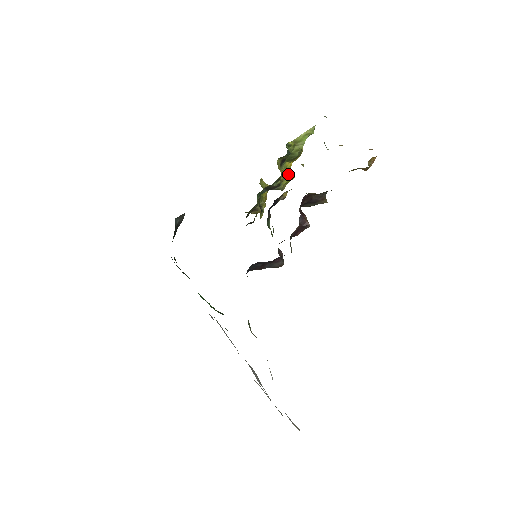
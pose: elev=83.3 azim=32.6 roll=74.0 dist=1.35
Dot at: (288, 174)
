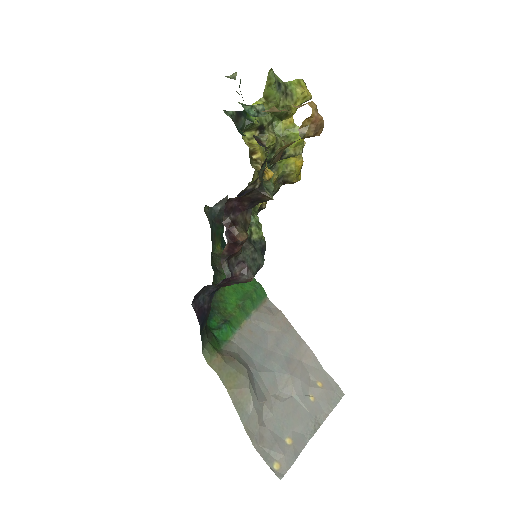
Dot at: (292, 134)
